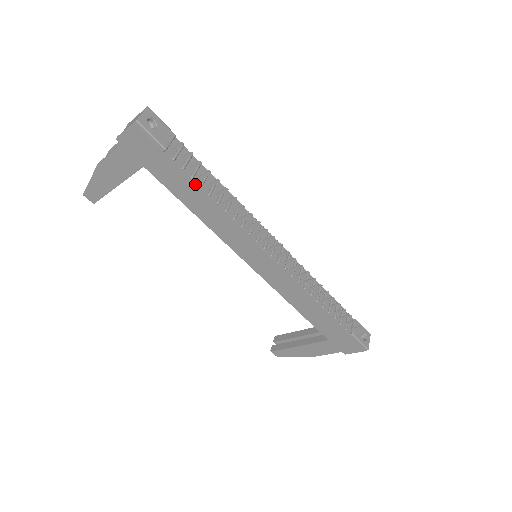
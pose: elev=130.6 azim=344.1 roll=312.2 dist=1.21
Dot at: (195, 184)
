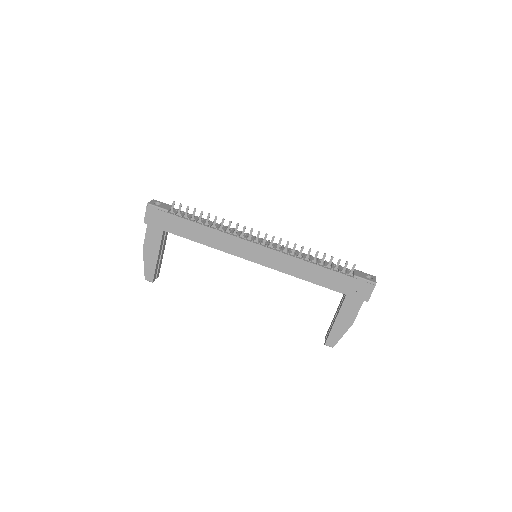
Dot at: (192, 221)
